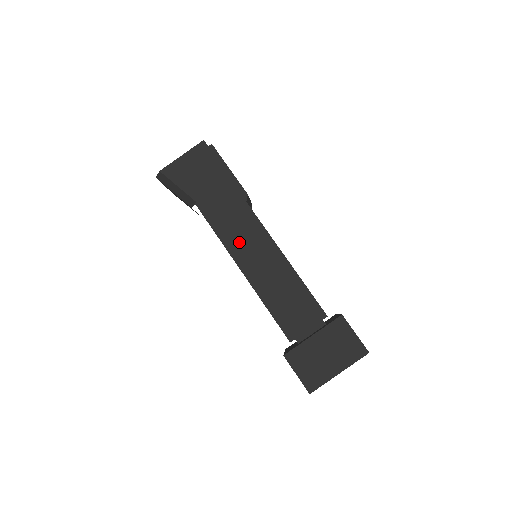
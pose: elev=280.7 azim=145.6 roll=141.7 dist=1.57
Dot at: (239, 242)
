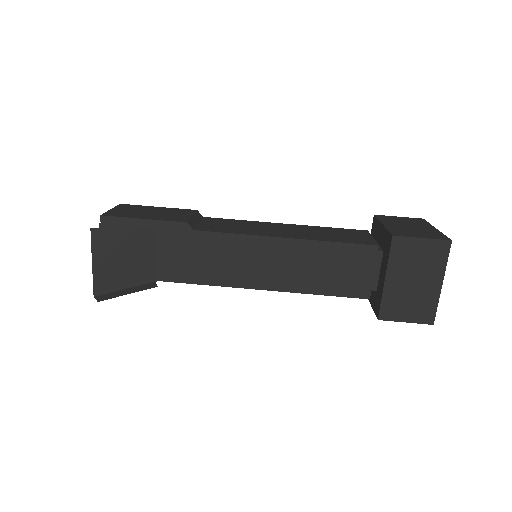
Dot at: (231, 270)
